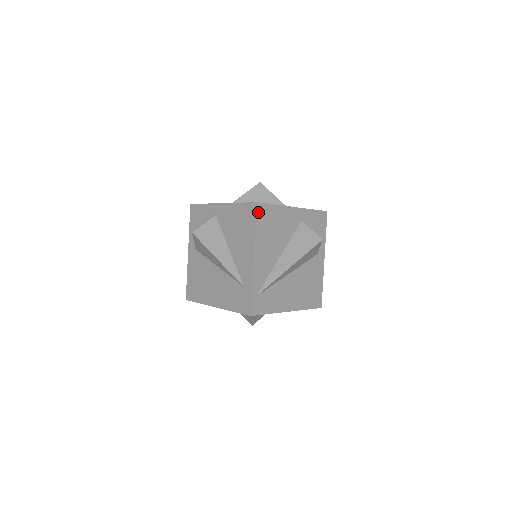
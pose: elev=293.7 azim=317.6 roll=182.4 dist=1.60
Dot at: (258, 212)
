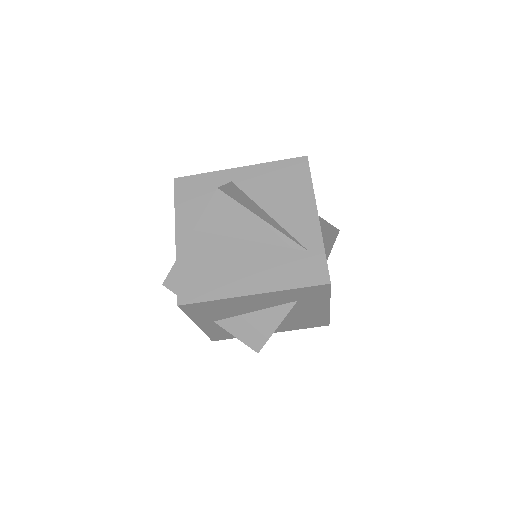
Dot at: (309, 167)
